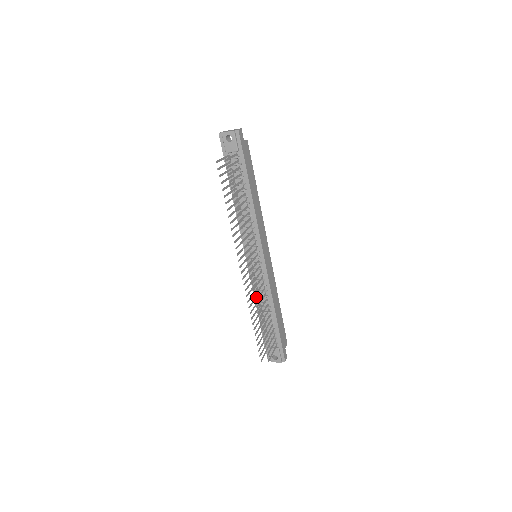
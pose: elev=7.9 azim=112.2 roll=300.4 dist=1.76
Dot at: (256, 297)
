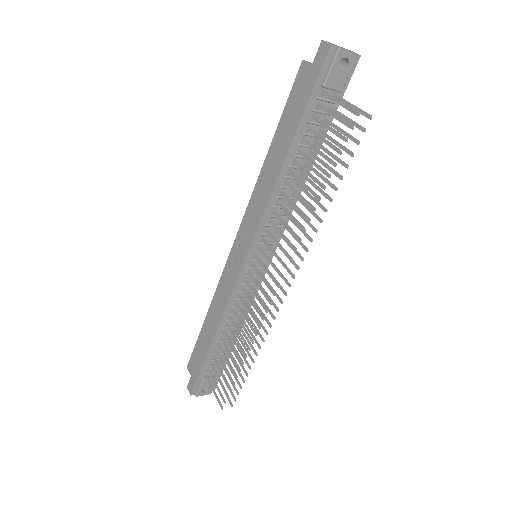
Dot at: (238, 318)
